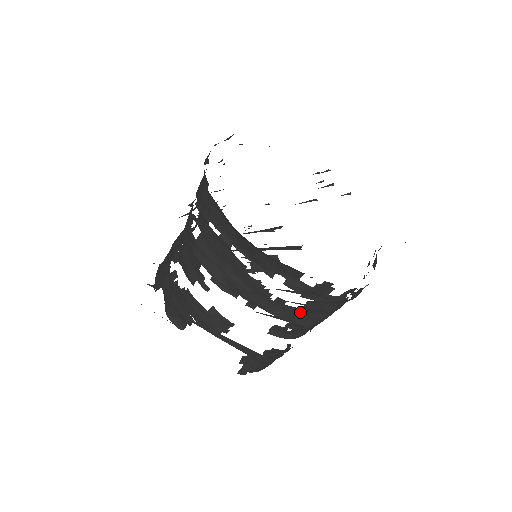
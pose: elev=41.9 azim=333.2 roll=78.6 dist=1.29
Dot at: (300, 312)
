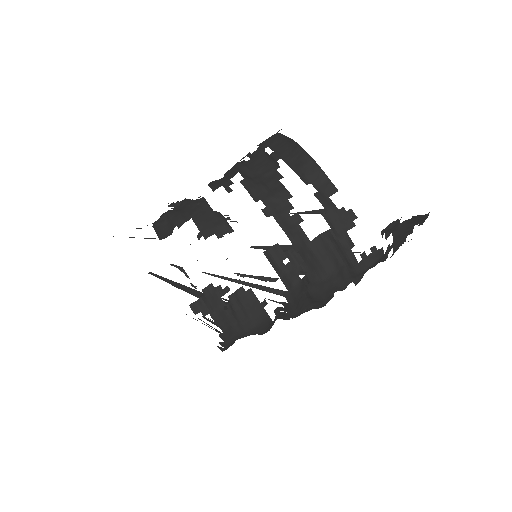
Dot at: (307, 246)
